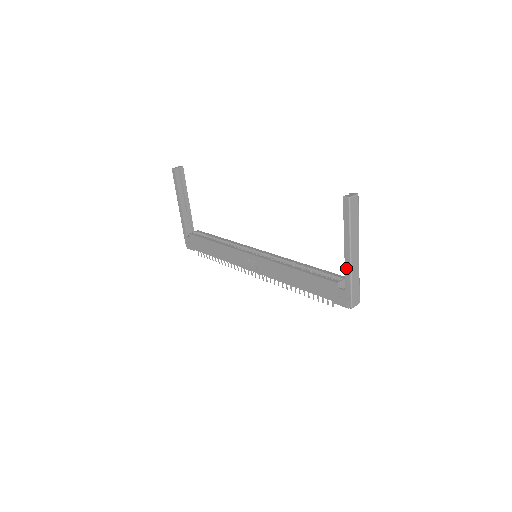
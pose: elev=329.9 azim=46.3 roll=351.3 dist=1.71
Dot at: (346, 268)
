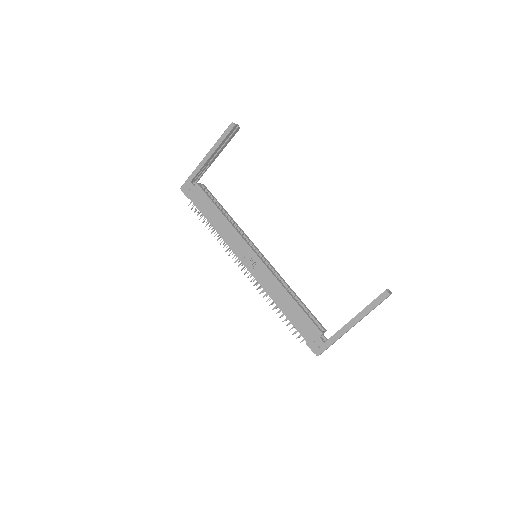
Dot at: (340, 331)
